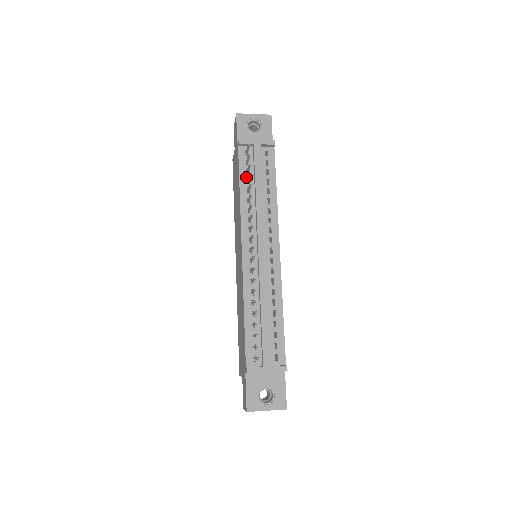
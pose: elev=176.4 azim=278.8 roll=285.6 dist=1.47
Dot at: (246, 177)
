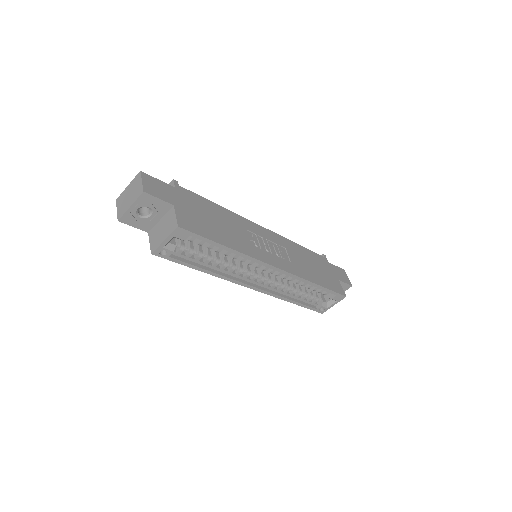
Dot at: occluded
